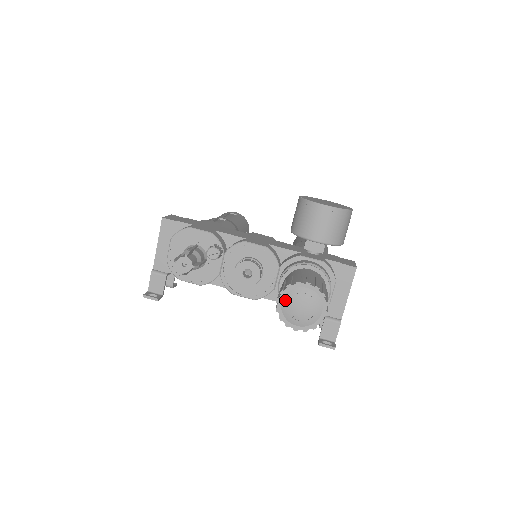
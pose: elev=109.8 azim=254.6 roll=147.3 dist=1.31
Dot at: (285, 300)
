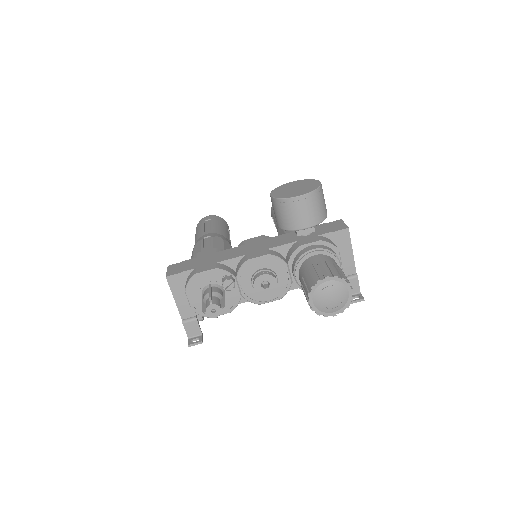
Dot at: (315, 299)
